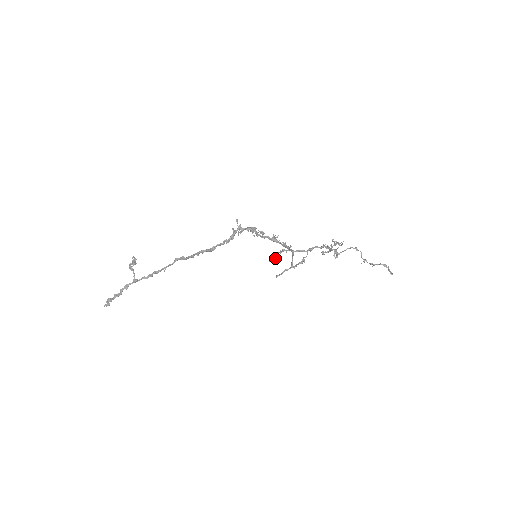
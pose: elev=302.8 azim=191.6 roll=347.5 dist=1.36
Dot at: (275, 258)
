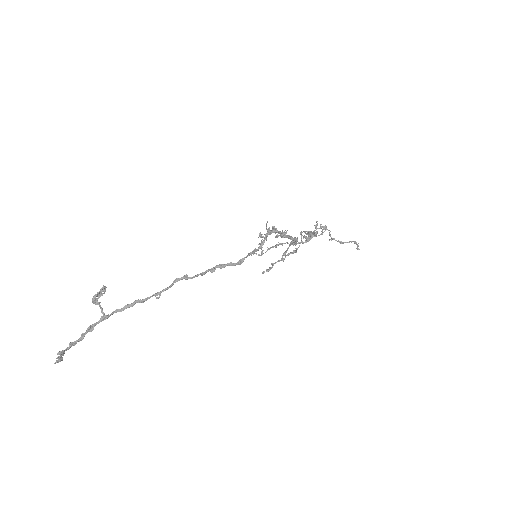
Dot at: (262, 252)
